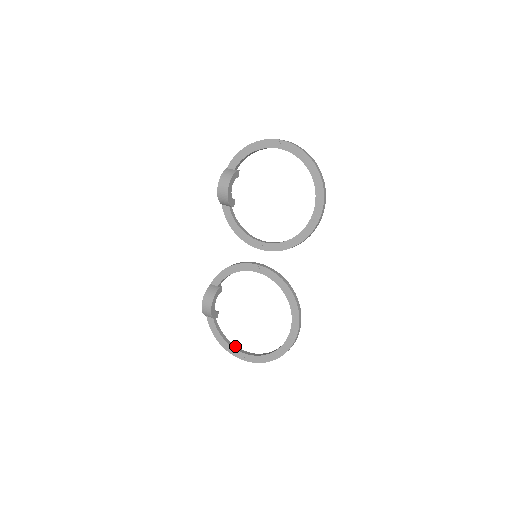
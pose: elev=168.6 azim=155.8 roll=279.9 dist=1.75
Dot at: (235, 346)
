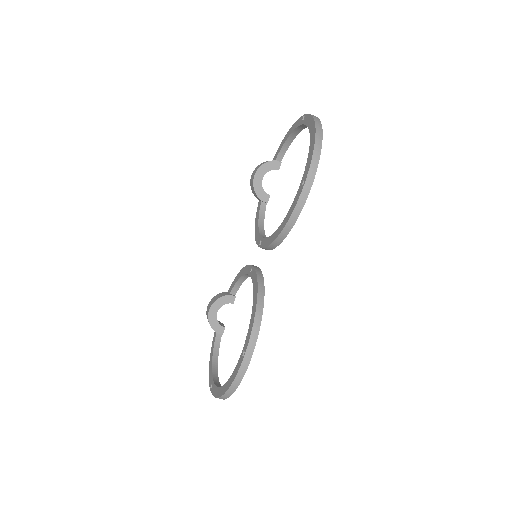
Dot at: (217, 373)
